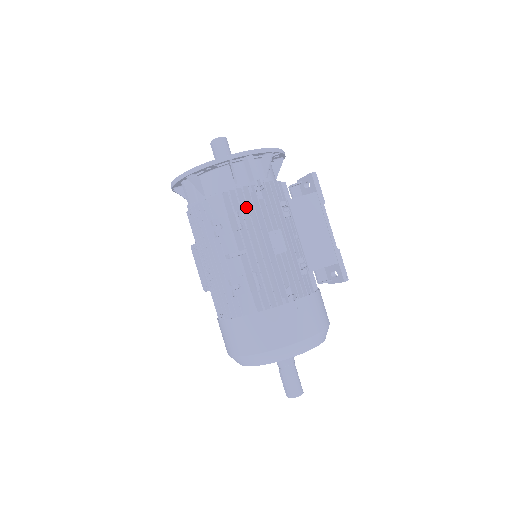
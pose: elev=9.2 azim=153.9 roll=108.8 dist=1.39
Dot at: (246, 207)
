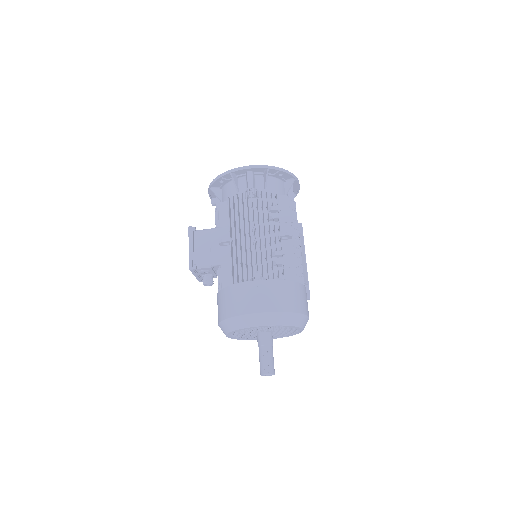
Dot at: (293, 212)
